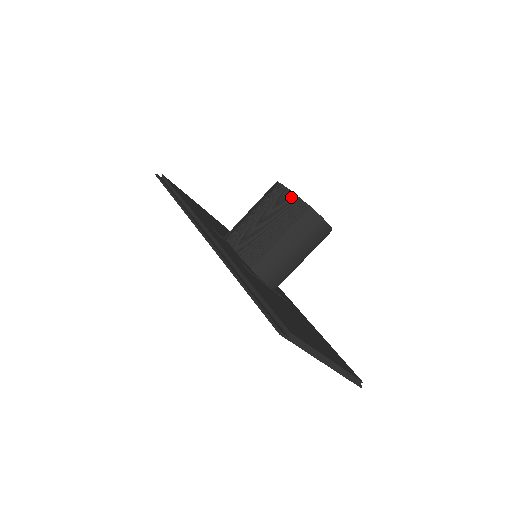
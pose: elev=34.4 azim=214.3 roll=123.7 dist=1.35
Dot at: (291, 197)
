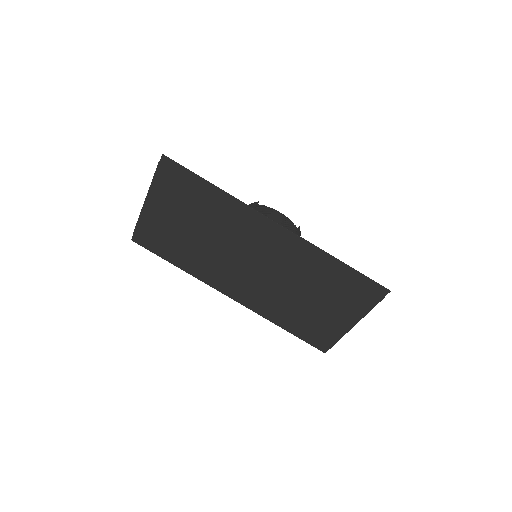
Dot at: (283, 216)
